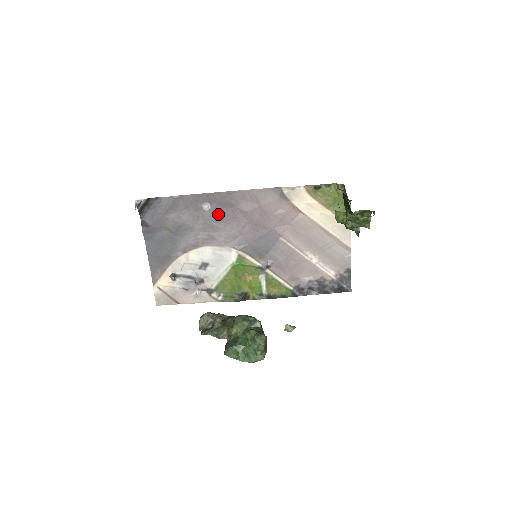
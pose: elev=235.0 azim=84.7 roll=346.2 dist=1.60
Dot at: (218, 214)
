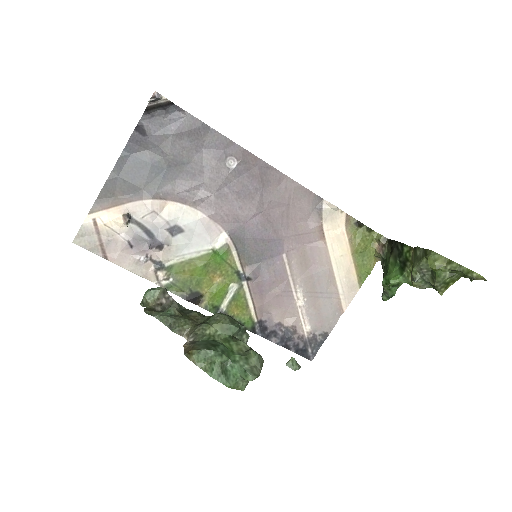
Dot at: (237, 181)
